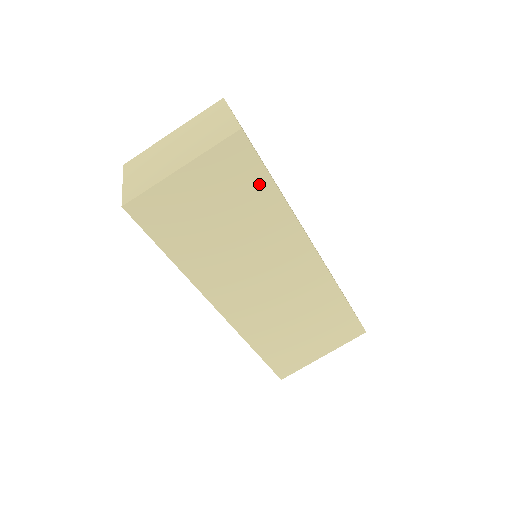
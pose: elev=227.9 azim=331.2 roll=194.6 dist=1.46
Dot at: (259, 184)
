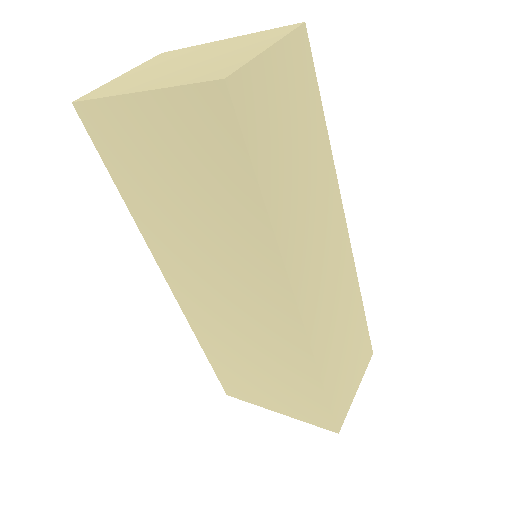
Dot at: (237, 176)
